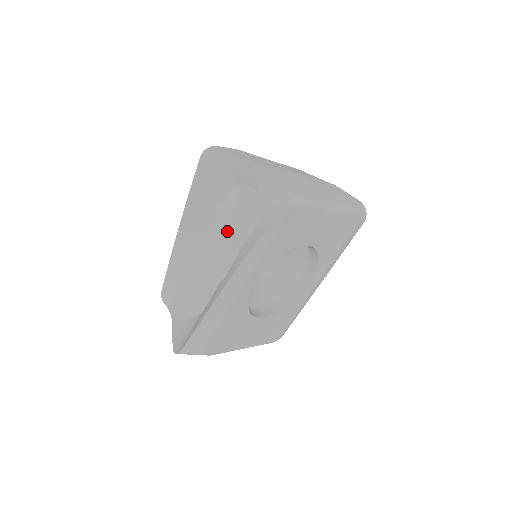
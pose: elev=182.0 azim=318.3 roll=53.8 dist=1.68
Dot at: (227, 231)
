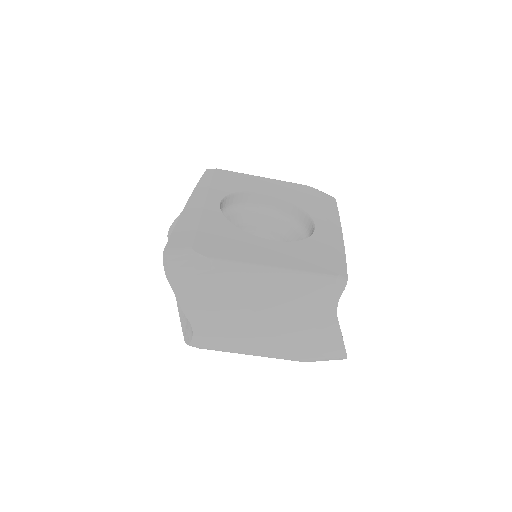
Dot at: occluded
